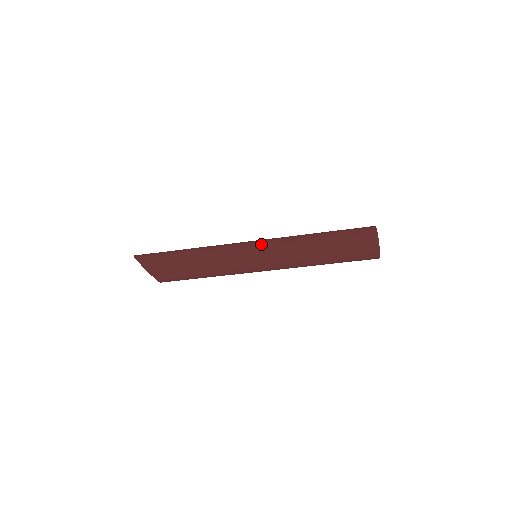
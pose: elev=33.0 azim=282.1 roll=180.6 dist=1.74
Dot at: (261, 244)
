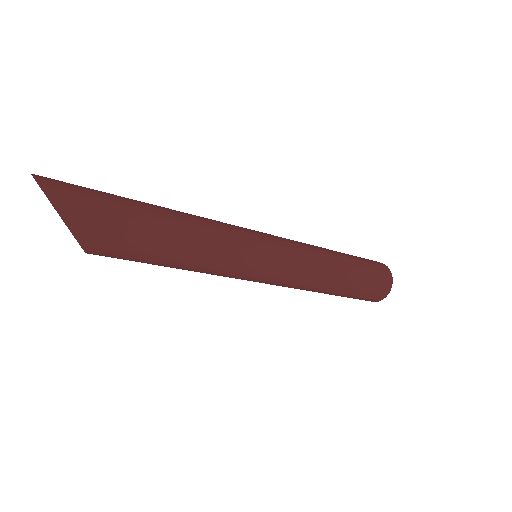
Dot at: (282, 263)
